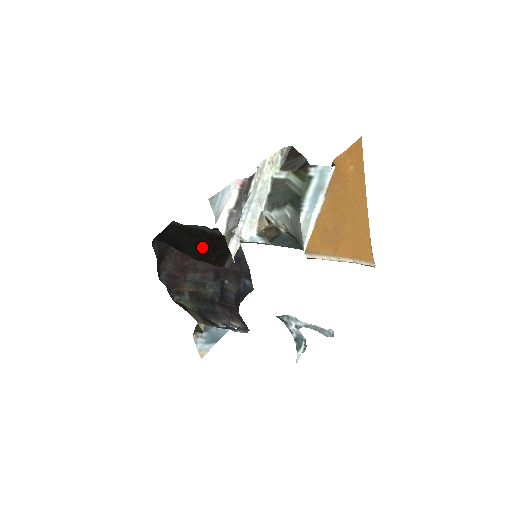
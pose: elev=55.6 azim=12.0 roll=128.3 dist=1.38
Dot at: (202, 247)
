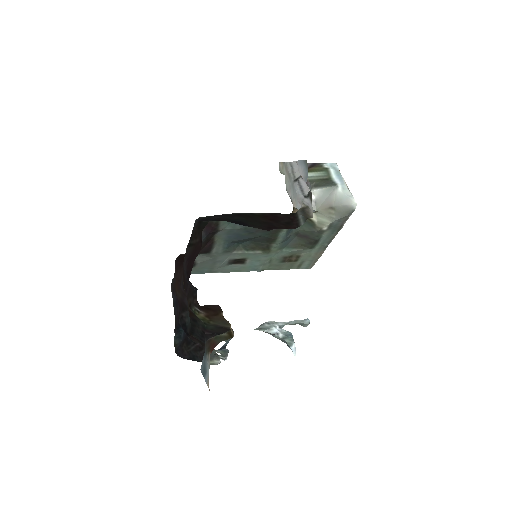
Dot at: (262, 222)
